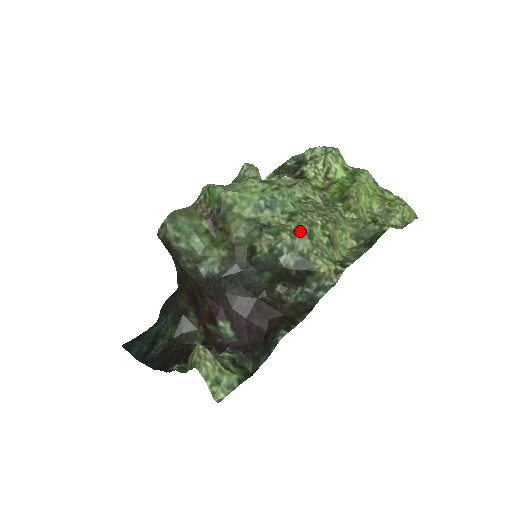
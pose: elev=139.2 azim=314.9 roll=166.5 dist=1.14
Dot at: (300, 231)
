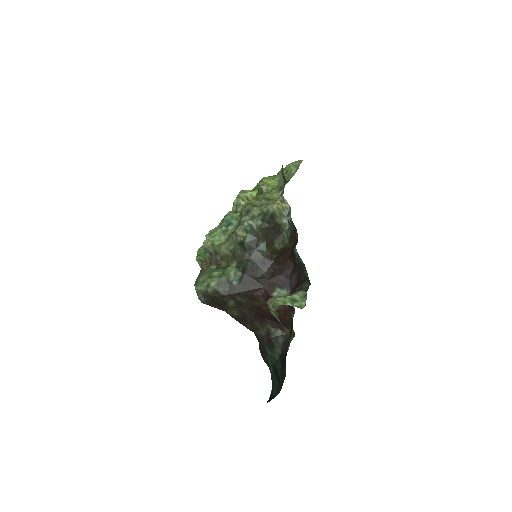
Dot at: (247, 210)
